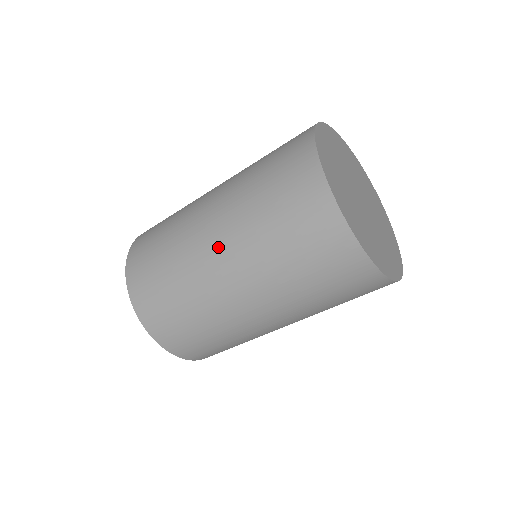
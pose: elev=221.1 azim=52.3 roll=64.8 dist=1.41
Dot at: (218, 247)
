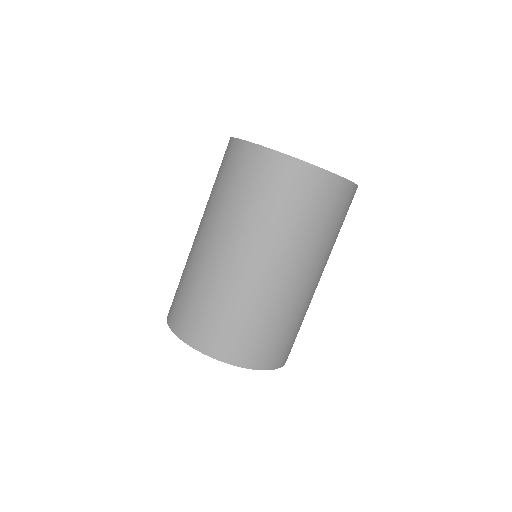
Dot at: (201, 233)
